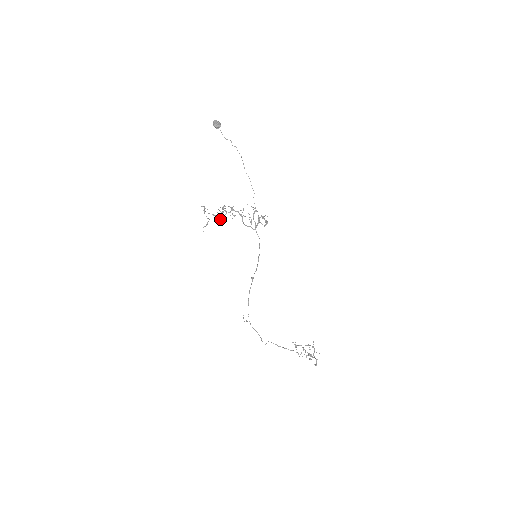
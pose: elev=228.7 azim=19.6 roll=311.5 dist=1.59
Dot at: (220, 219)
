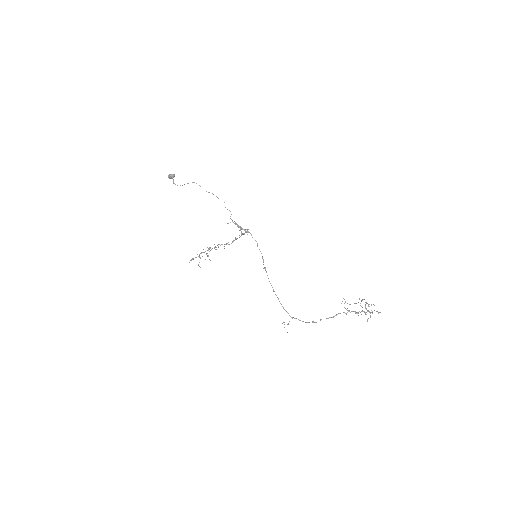
Dot at: (209, 248)
